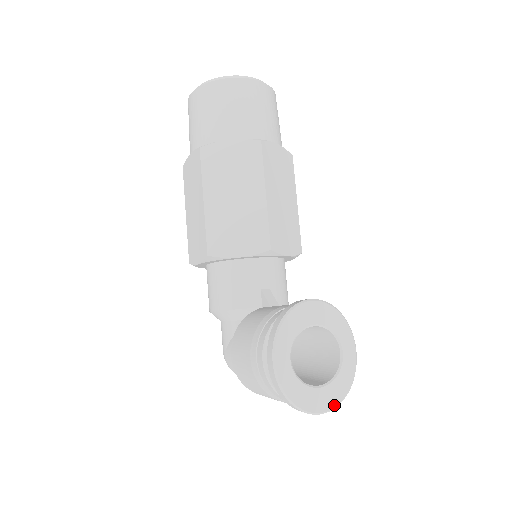
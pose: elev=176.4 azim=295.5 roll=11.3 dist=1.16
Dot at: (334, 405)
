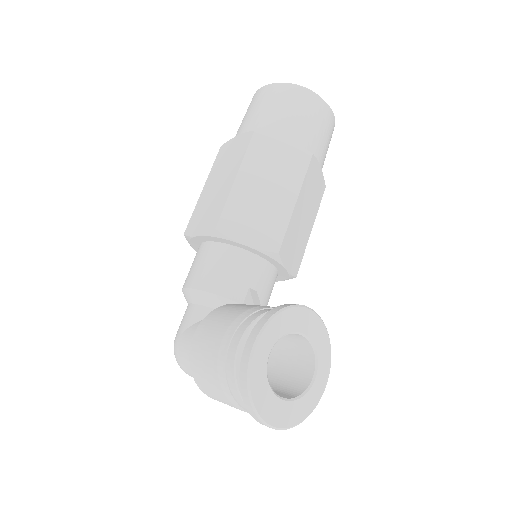
Dot at: (287, 425)
